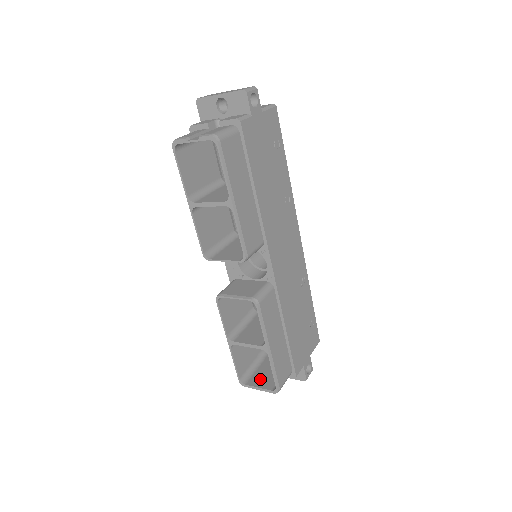
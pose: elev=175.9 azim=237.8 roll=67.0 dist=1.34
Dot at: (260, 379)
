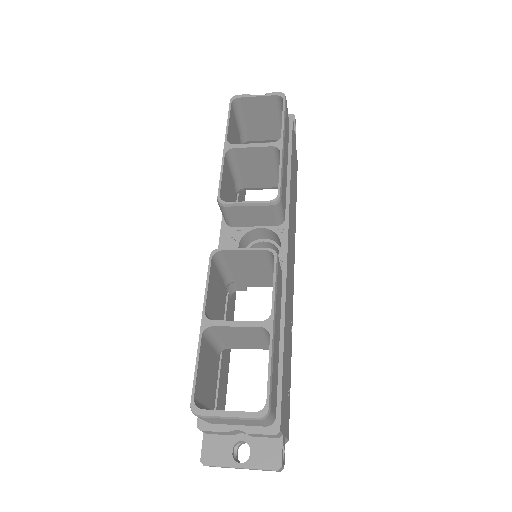
Dot at: occluded
